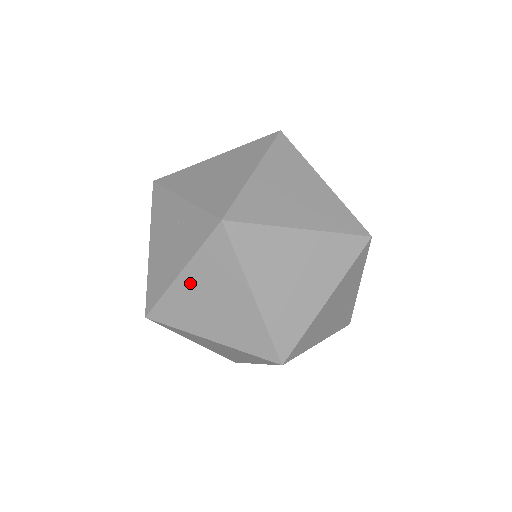
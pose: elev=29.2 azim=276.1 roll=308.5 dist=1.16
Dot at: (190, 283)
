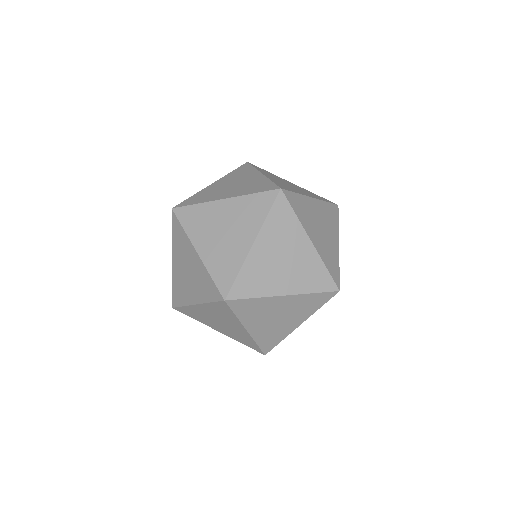
Dot at: (218, 184)
